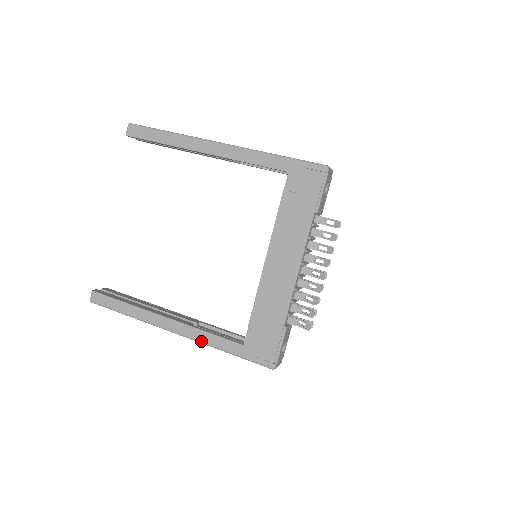
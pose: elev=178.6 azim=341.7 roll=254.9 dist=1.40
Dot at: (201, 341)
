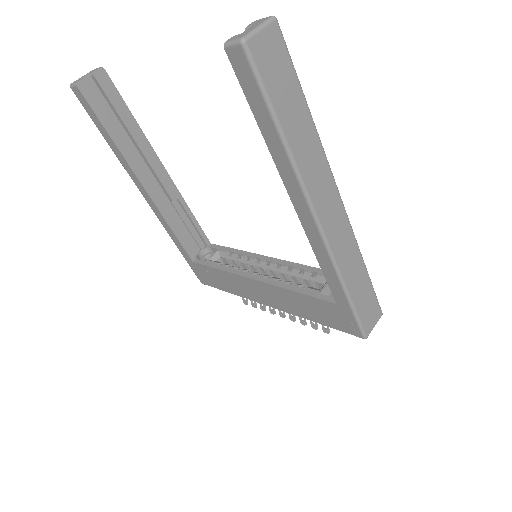
Dot at: (163, 226)
